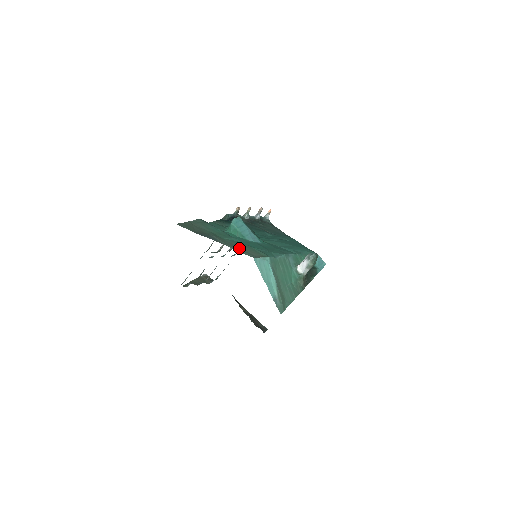
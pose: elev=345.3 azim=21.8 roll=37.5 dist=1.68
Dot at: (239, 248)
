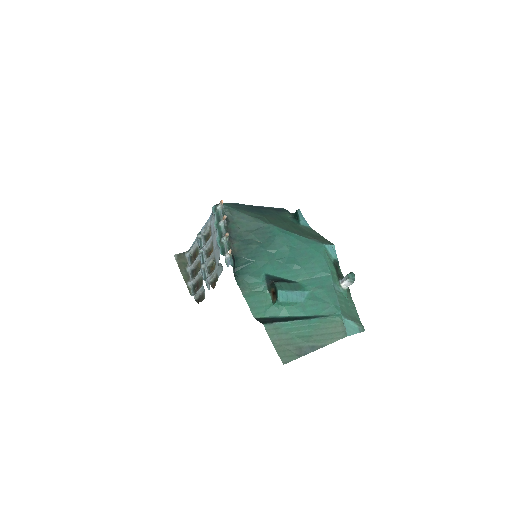
Dot at: (329, 335)
